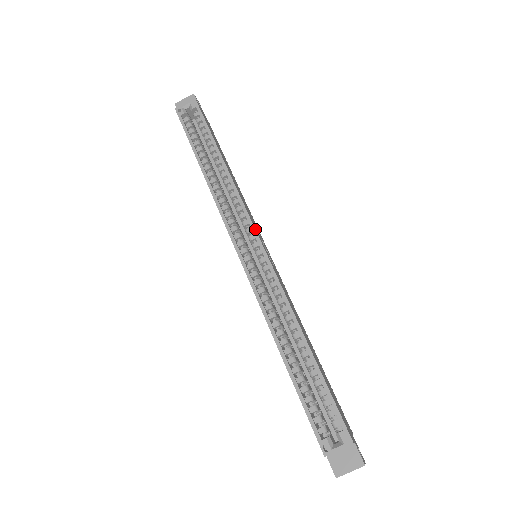
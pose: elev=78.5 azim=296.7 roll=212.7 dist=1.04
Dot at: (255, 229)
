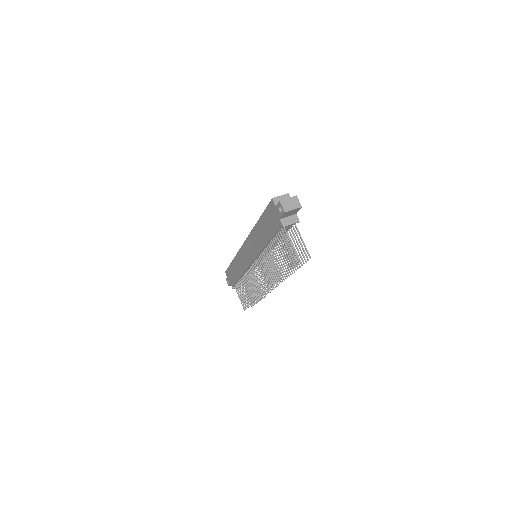
Dot at: occluded
